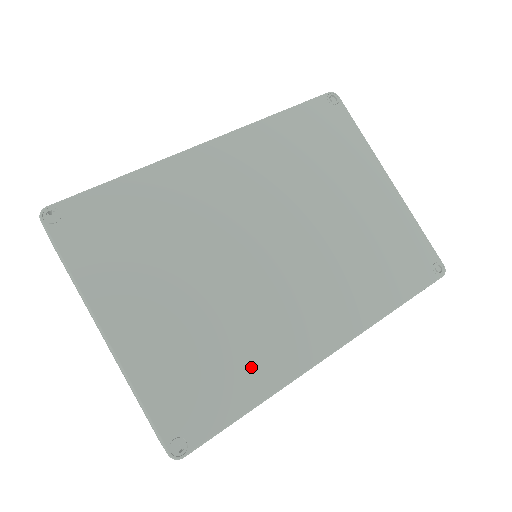
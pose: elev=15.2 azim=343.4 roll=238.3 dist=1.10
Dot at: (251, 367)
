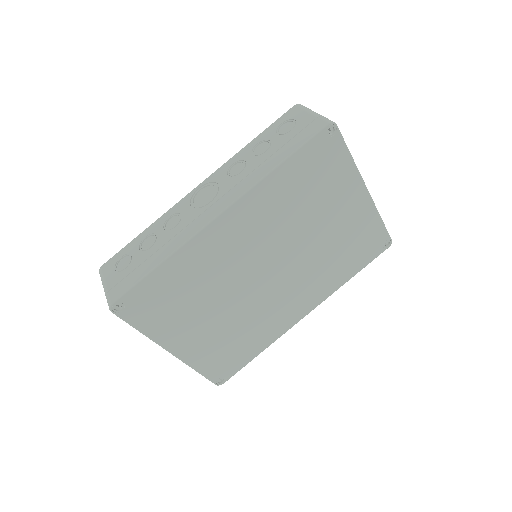
Dot at: (258, 338)
